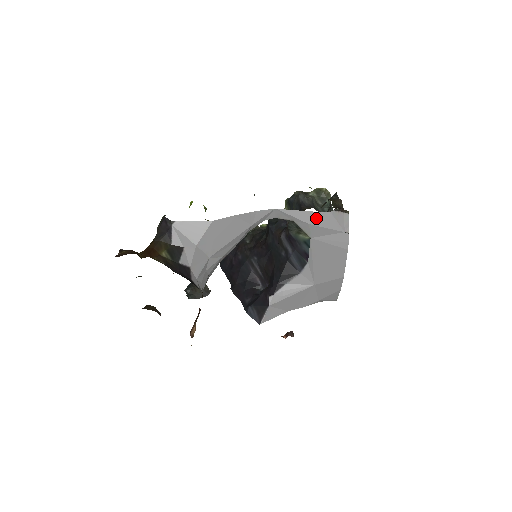
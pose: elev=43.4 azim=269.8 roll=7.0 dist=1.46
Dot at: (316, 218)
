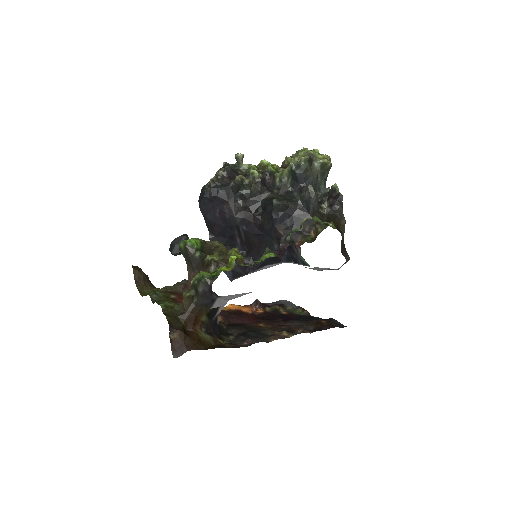
Dot at: occluded
